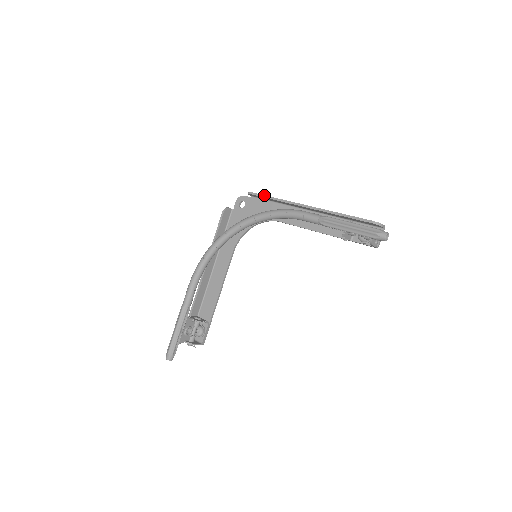
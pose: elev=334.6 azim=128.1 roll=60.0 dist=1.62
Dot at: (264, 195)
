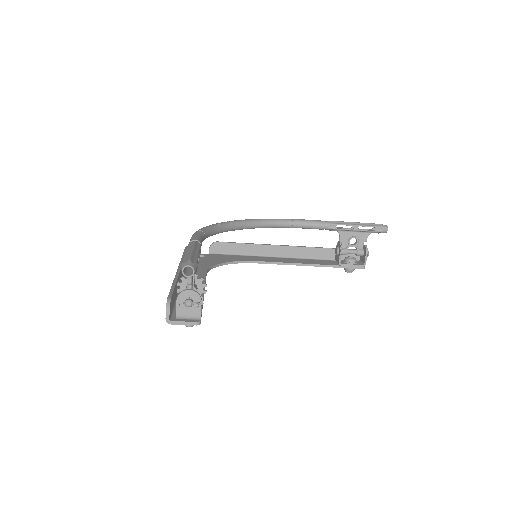
Dot at: (235, 242)
